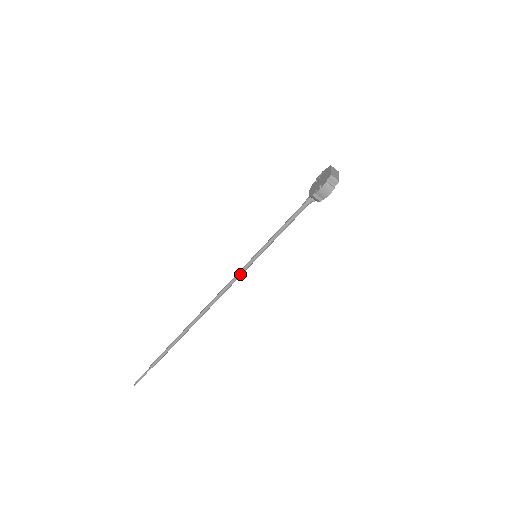
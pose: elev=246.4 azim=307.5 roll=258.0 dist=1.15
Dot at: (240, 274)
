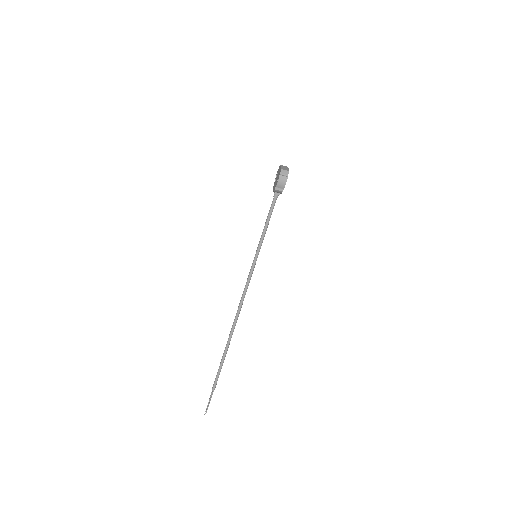
Dot at: (250, 276)
